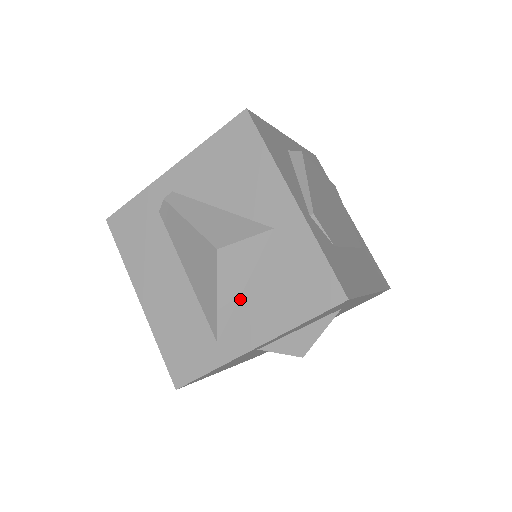
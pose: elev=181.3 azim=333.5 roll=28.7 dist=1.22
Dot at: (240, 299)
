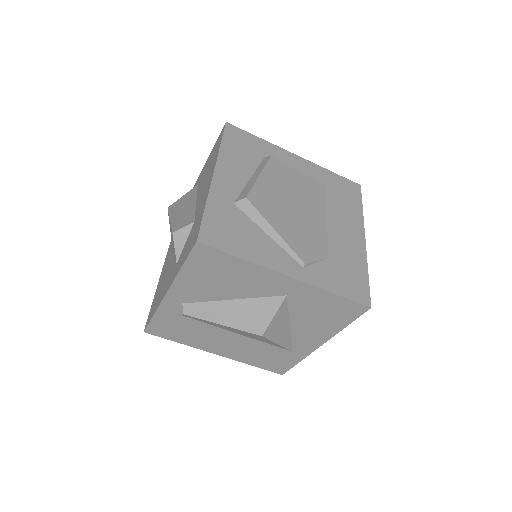
Dot at: (291, 332)
